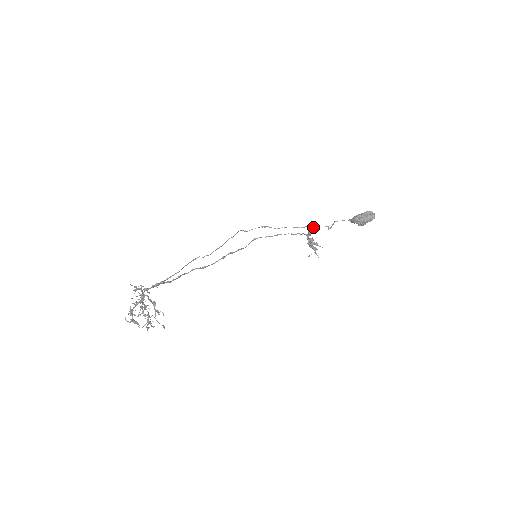
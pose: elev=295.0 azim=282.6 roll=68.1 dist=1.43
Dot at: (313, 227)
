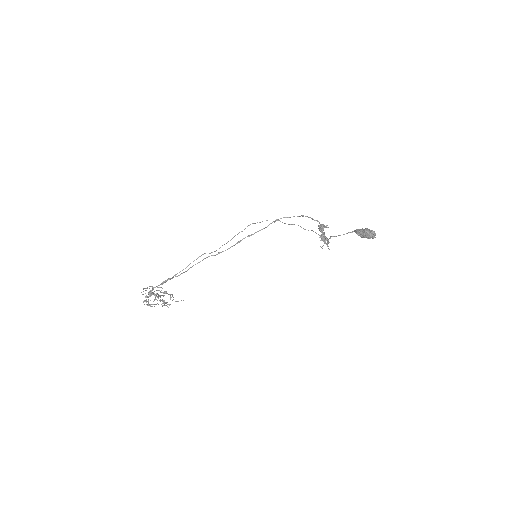
Dot at: (321, 228)
